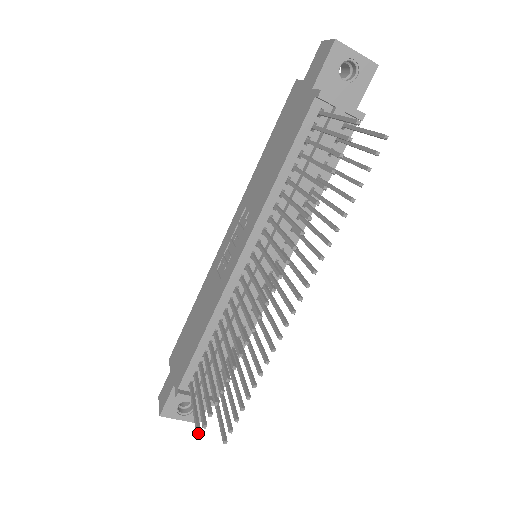
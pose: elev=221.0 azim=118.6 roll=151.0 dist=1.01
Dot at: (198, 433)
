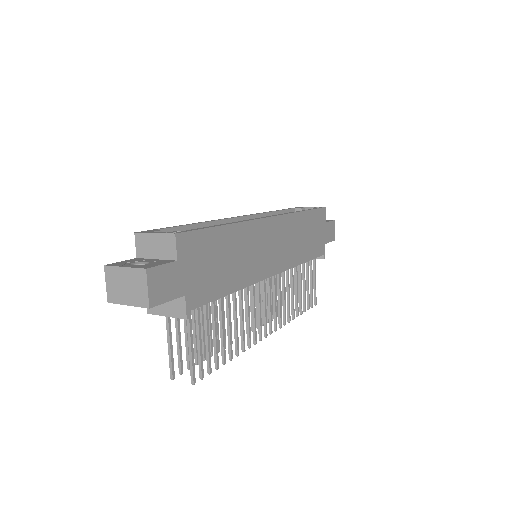
Dot at: (298, 301)
